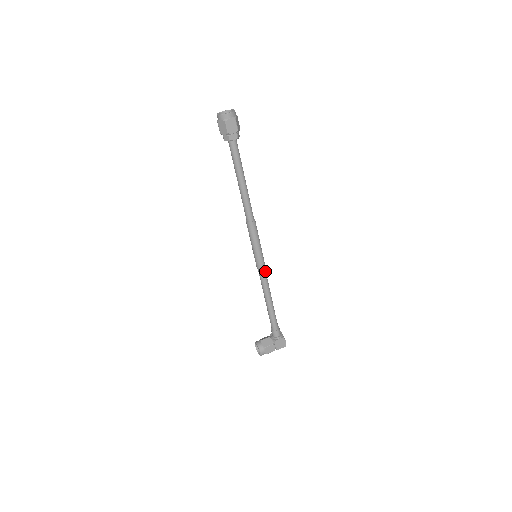
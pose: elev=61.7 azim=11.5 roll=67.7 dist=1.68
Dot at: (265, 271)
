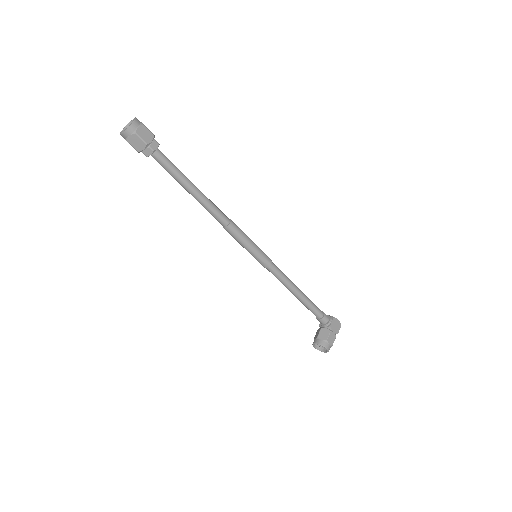
Dot at: (274, 265)
